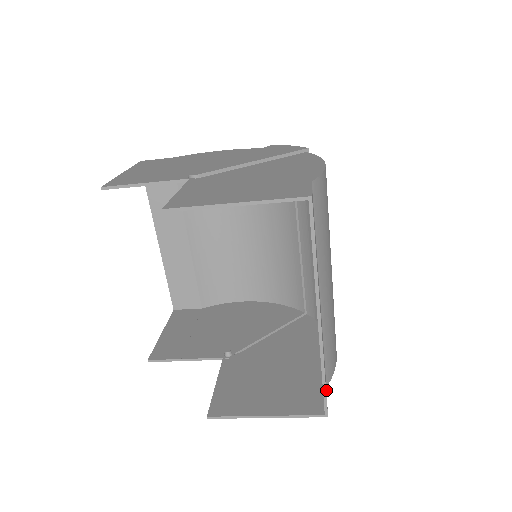
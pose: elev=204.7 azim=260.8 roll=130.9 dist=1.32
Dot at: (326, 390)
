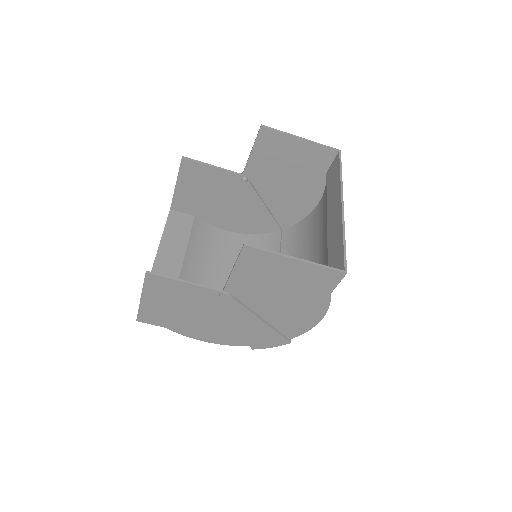
Dot at: occluded
